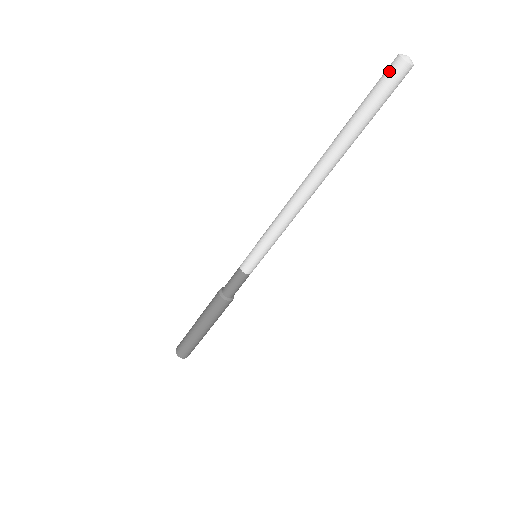
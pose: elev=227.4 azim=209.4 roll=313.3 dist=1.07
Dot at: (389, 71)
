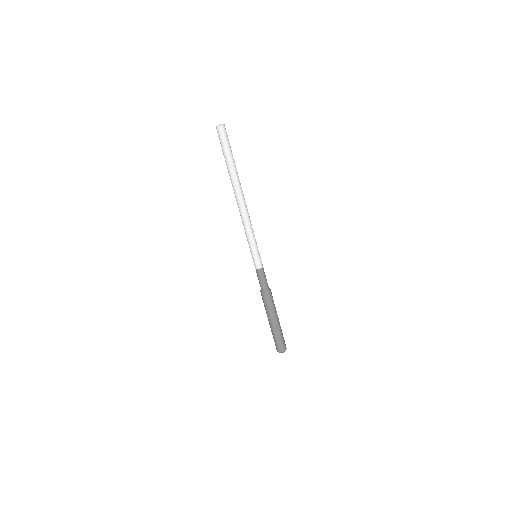
Dot at: (218, 135)
